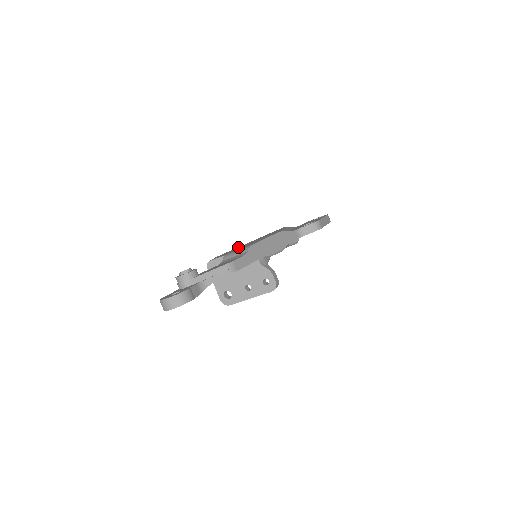
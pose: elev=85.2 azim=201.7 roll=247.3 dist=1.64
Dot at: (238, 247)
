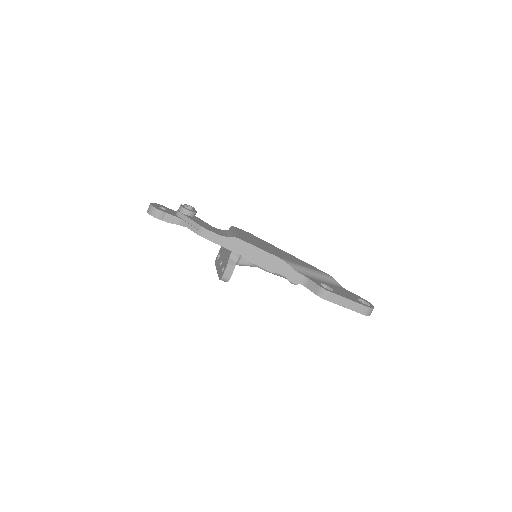
Dot at: (267, 242)
